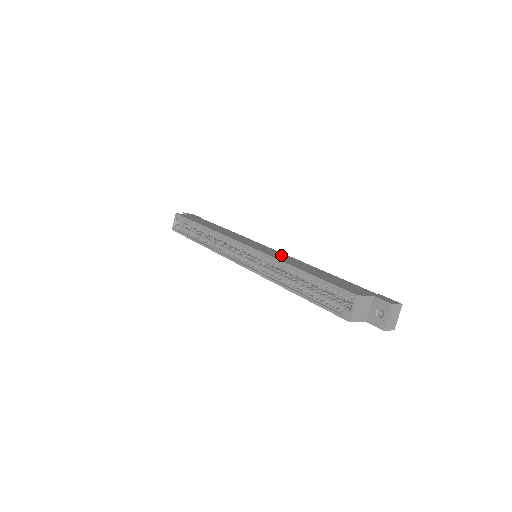
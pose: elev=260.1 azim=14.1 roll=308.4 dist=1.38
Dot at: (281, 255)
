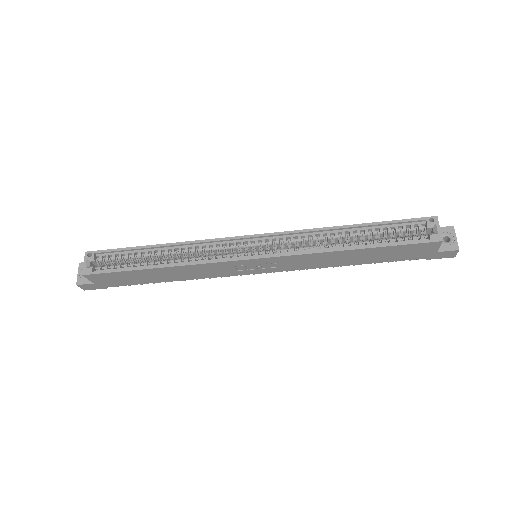
Dot at: occluded
